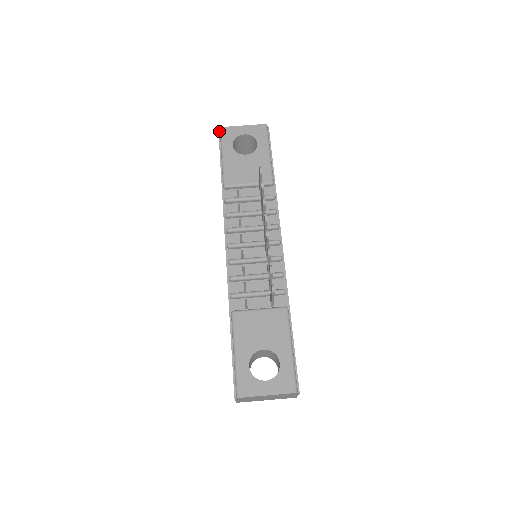
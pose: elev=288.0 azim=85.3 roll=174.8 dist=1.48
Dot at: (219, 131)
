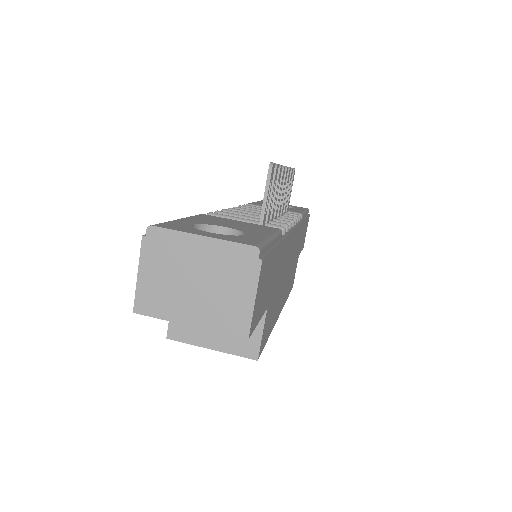
Dot at: occluded
